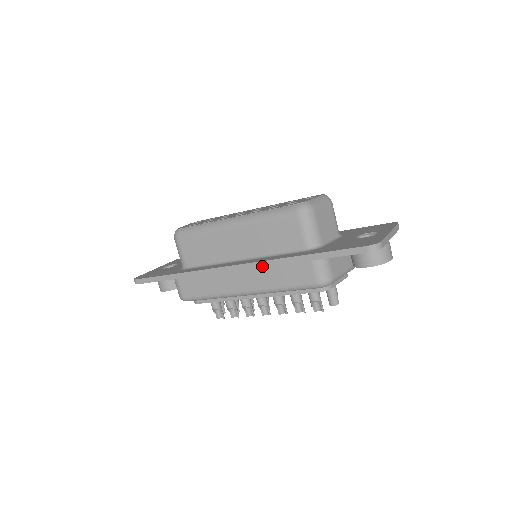
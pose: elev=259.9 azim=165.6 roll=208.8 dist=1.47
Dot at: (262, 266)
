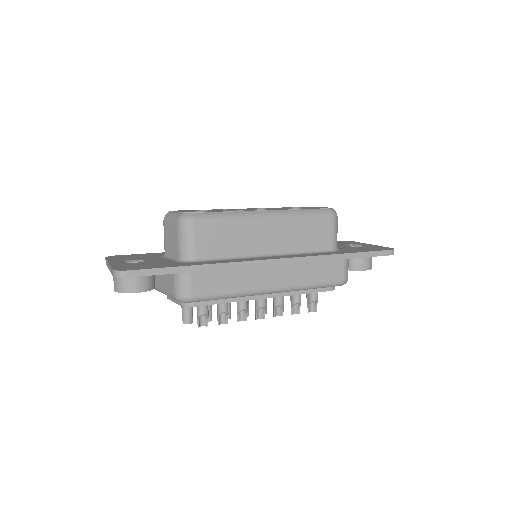
Dot at: (306, 261)
